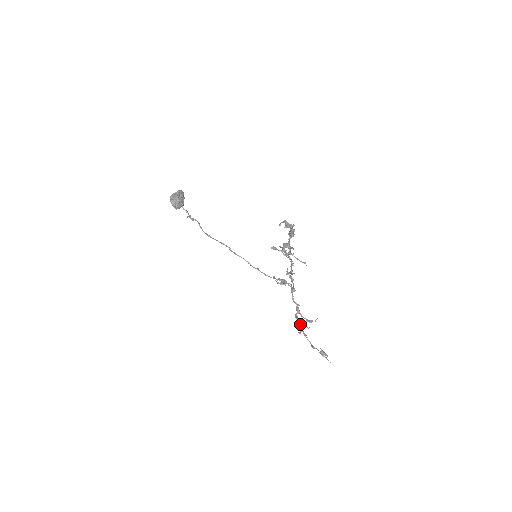
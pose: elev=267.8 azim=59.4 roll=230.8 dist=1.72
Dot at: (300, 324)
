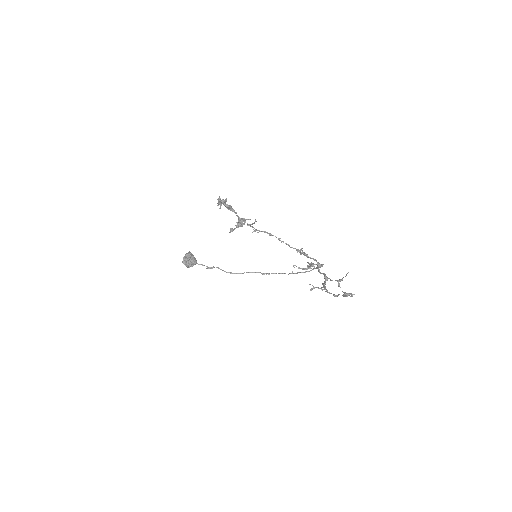
Dot at: (325, 286)
